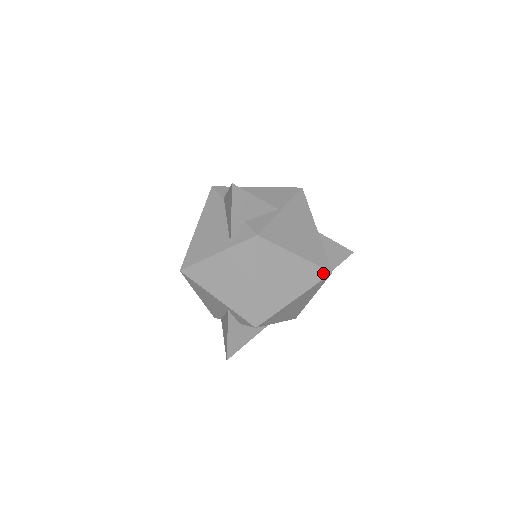
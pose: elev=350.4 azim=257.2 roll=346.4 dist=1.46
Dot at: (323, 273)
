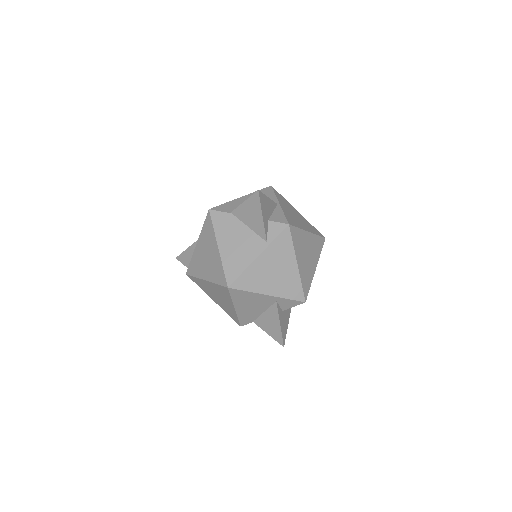
Dot at: (322, 241)
